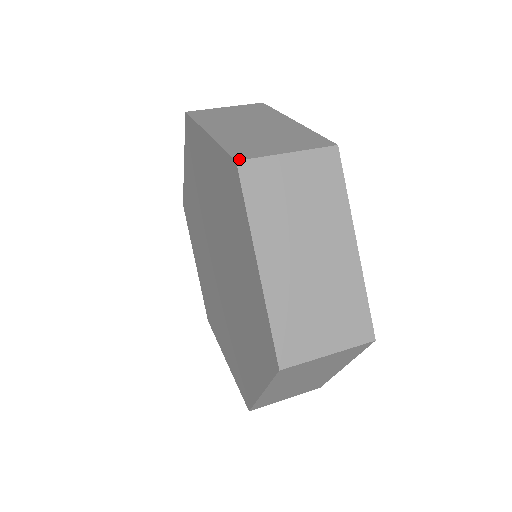
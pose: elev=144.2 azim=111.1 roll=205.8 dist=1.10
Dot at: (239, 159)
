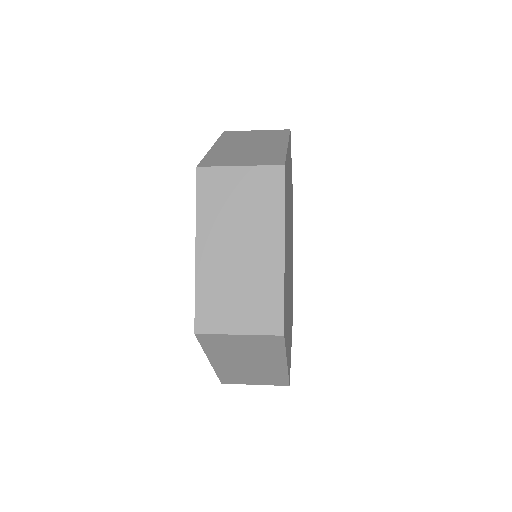
Dot at: (200, 166)
